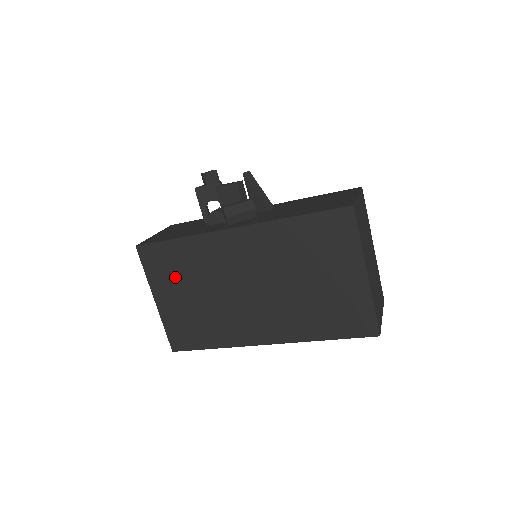
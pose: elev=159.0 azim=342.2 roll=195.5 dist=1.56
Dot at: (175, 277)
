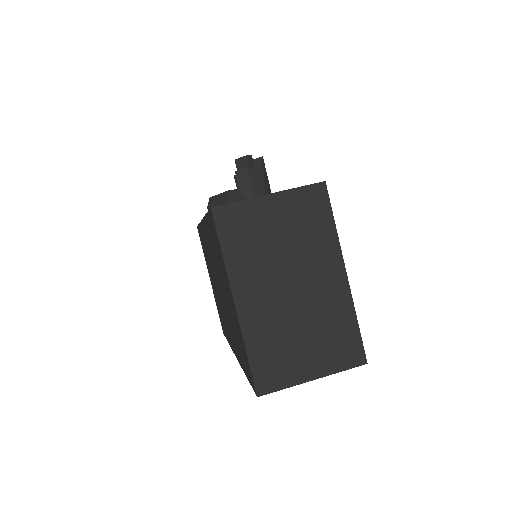
Dot at: (207, 261)
